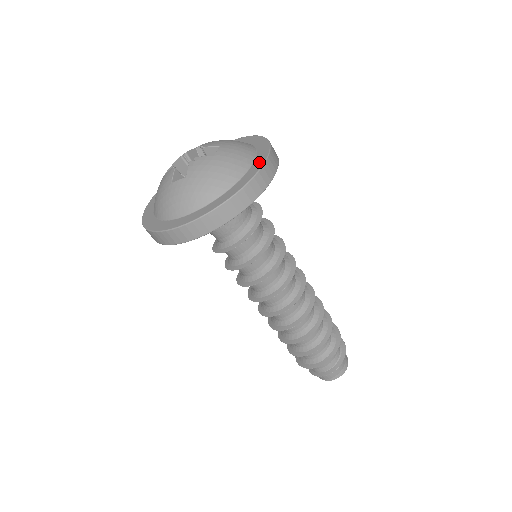
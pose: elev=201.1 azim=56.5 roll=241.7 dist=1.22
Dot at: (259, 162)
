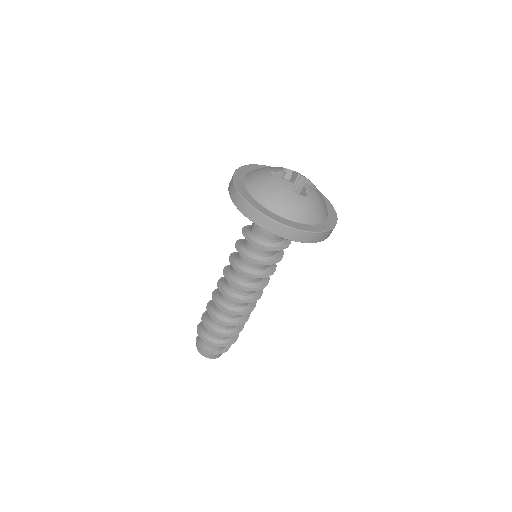
Dot at: (331, 208)
